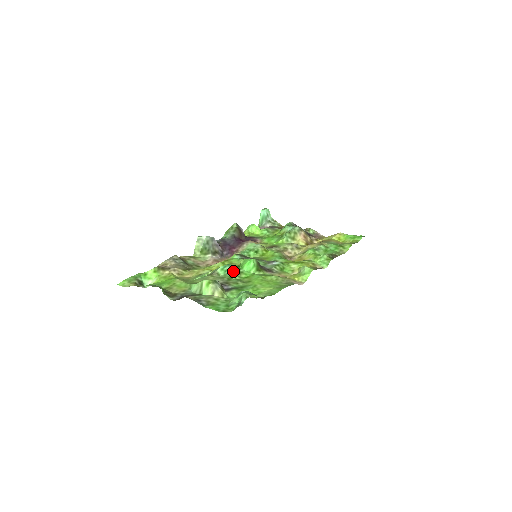
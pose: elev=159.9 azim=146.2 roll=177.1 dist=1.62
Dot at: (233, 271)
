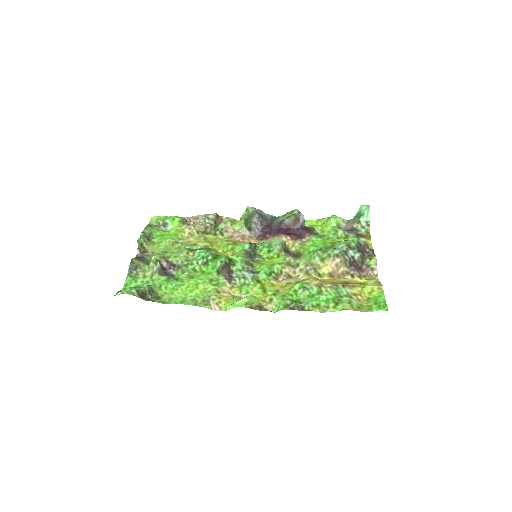
Dot at: (201, 260)
